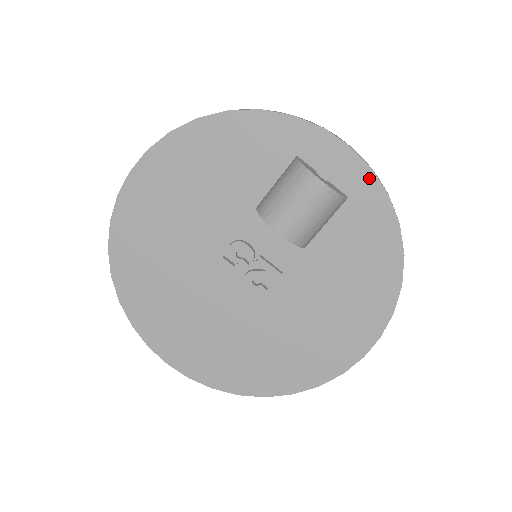
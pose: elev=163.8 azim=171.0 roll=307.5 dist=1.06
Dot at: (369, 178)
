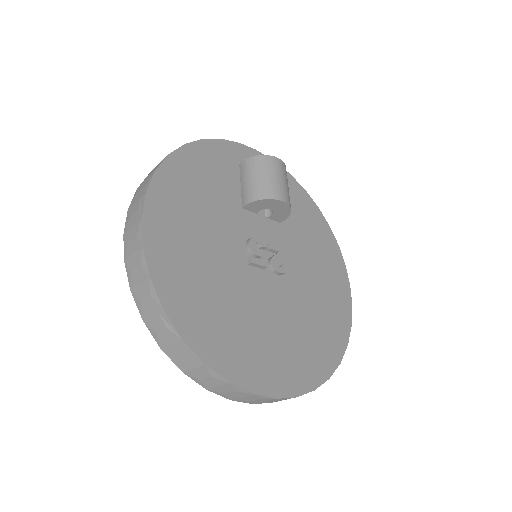
Dot at: occluded
